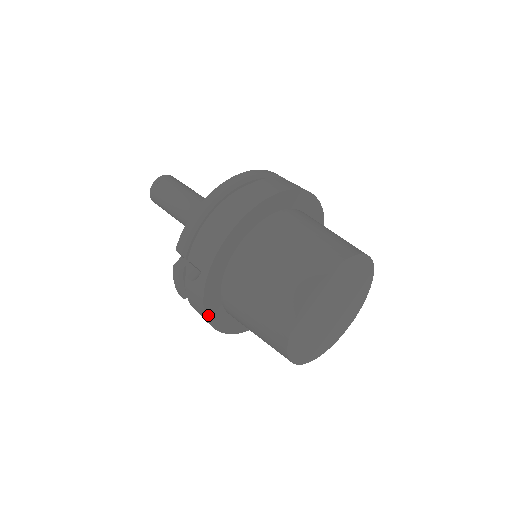
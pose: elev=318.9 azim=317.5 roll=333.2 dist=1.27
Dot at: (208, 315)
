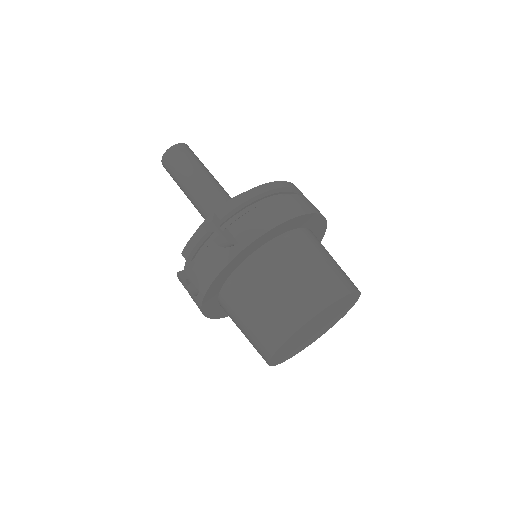
Dot at: (212, 285)
